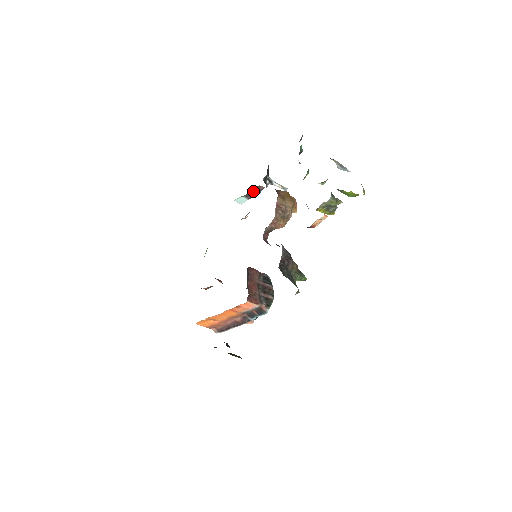
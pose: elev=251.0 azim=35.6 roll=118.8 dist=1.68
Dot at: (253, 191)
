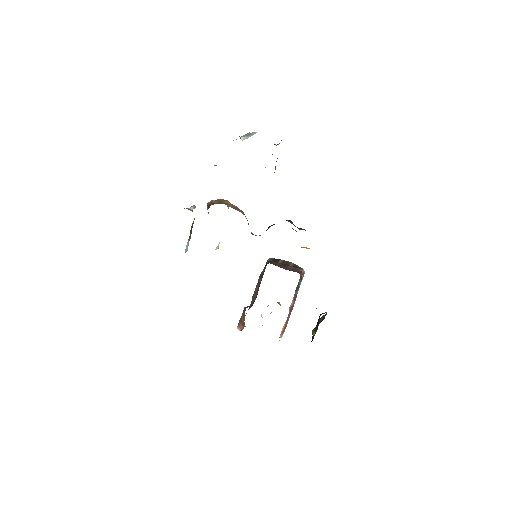
Dot at: (191, 229)
